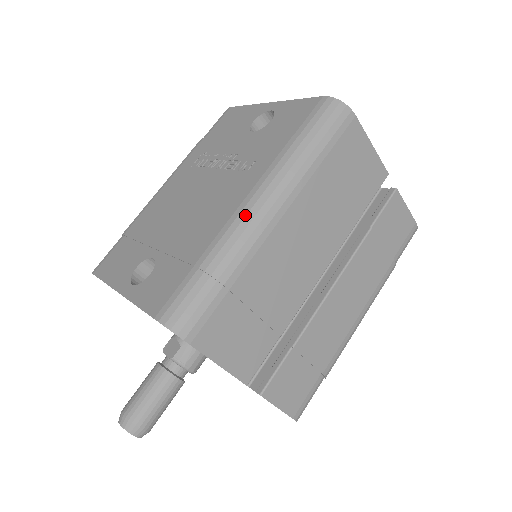
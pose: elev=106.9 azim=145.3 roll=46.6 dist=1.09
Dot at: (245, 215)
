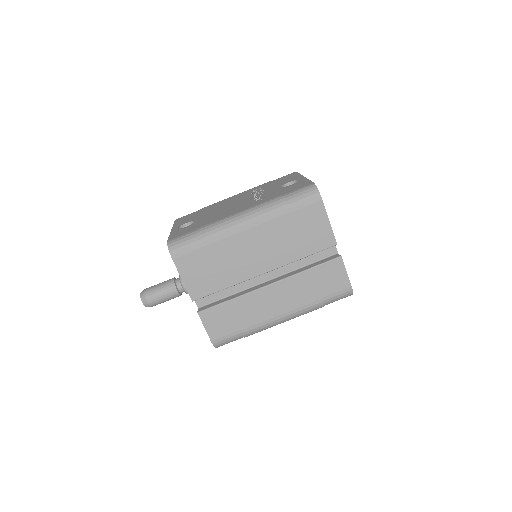
Dot at: (232, 218)
